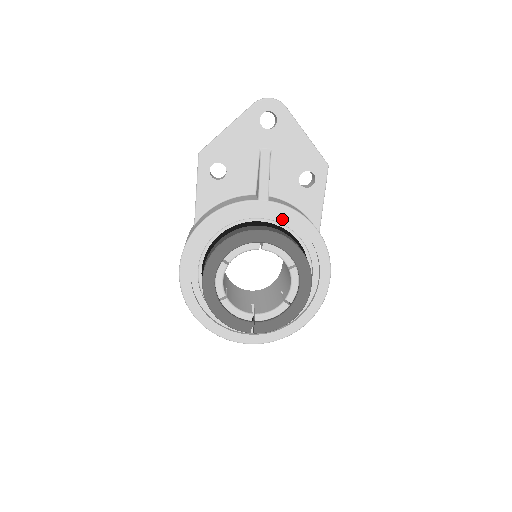
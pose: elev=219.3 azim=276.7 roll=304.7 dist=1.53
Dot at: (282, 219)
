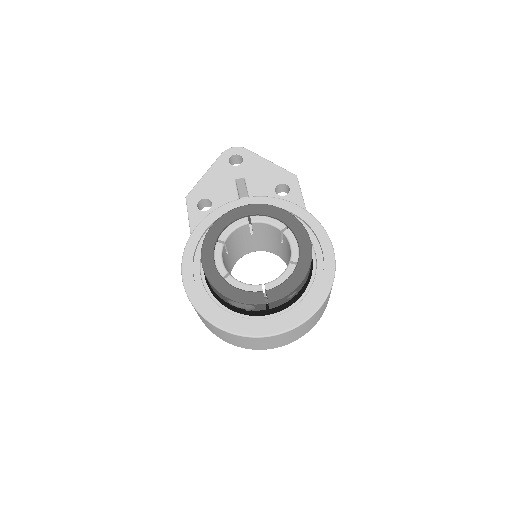
Dot at: occluded
